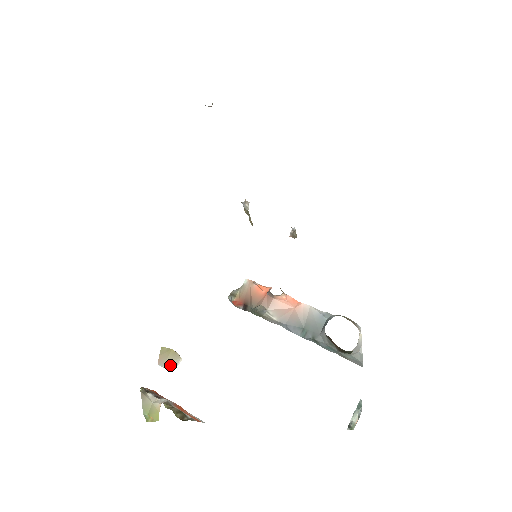
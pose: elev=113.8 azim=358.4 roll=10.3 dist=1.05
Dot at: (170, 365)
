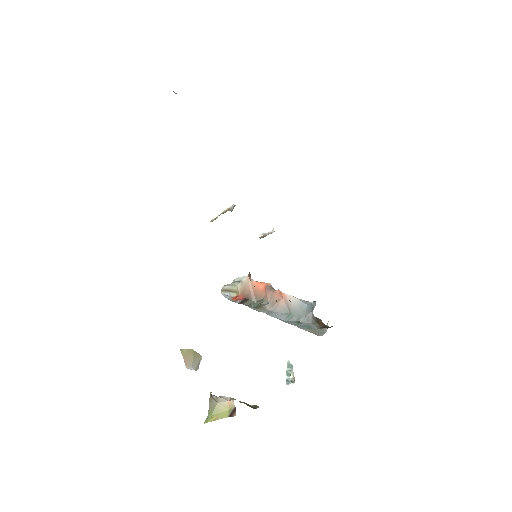
Dot at: (196, 365)
